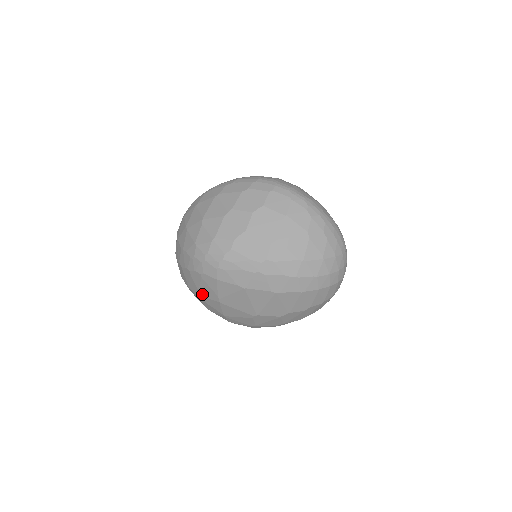
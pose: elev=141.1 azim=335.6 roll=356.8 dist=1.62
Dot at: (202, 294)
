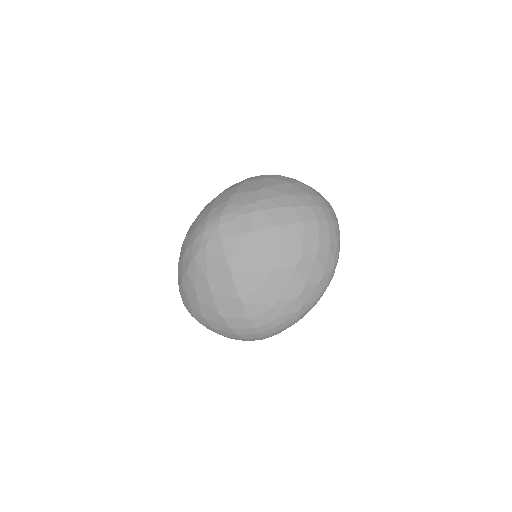
Dot at: (212, 280)
